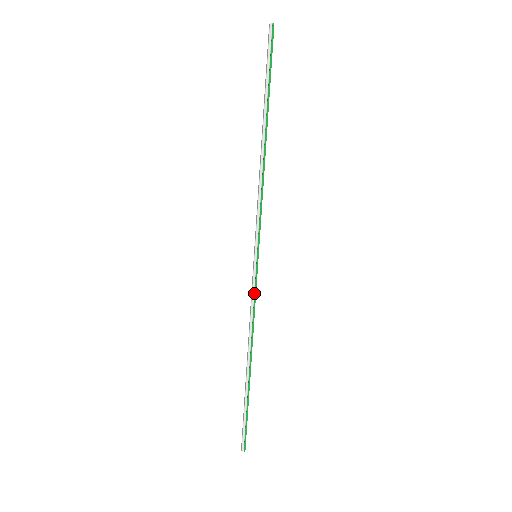
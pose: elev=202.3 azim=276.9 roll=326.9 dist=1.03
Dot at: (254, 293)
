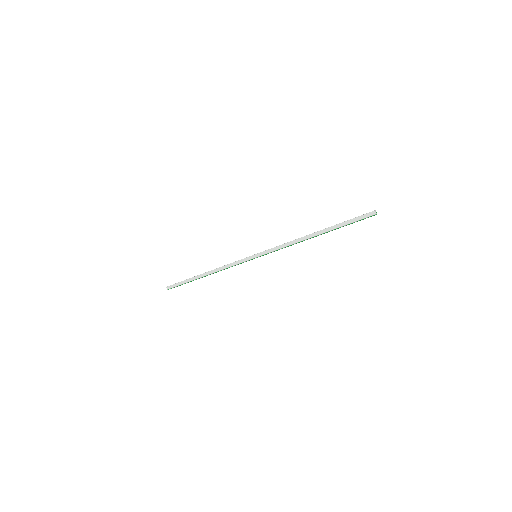
Dot at: occluded
